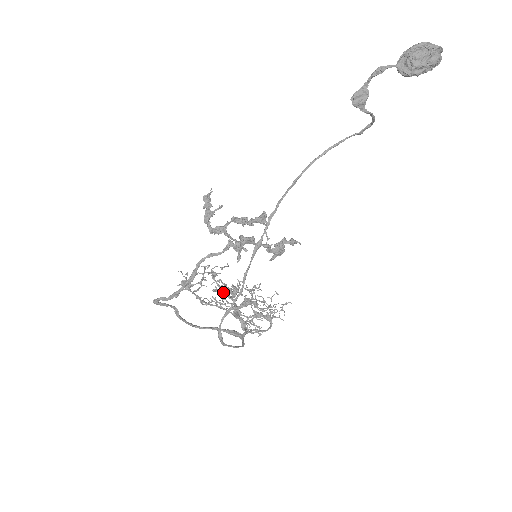
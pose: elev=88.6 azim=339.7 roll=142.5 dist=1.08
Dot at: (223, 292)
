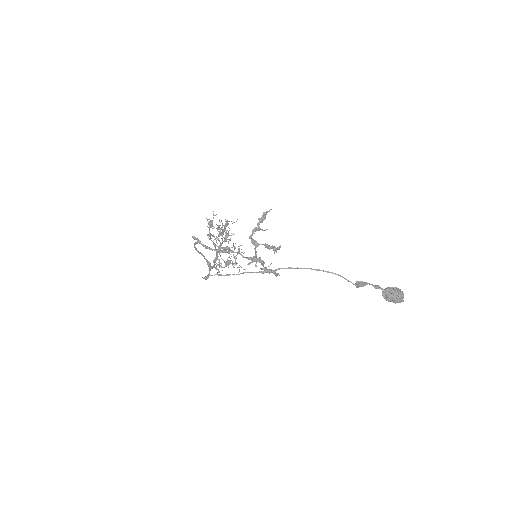
Dot at: (222, 235)
